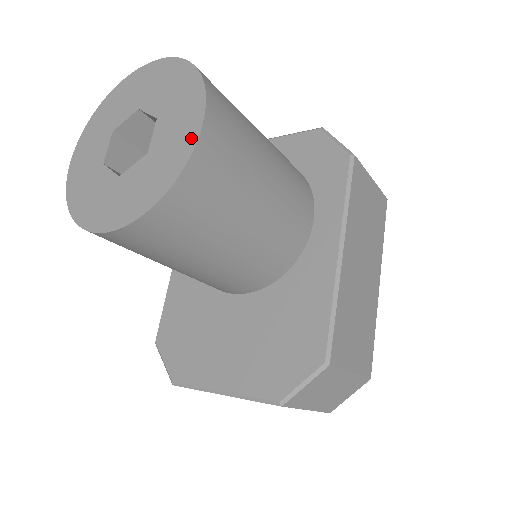
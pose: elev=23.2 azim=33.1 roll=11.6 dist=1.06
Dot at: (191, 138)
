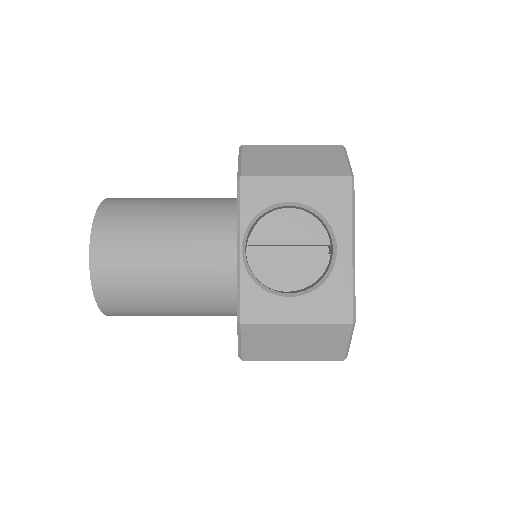
Dot at: occluded
